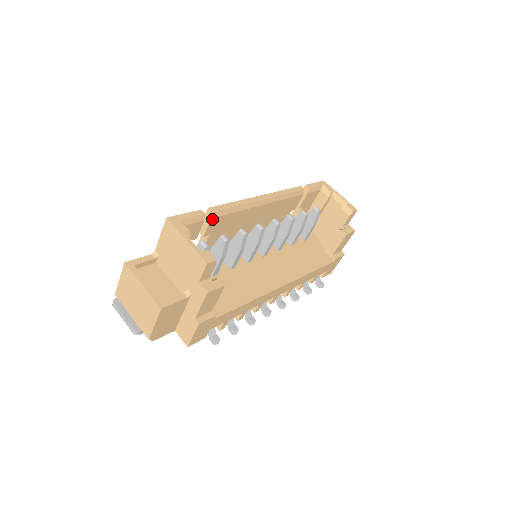
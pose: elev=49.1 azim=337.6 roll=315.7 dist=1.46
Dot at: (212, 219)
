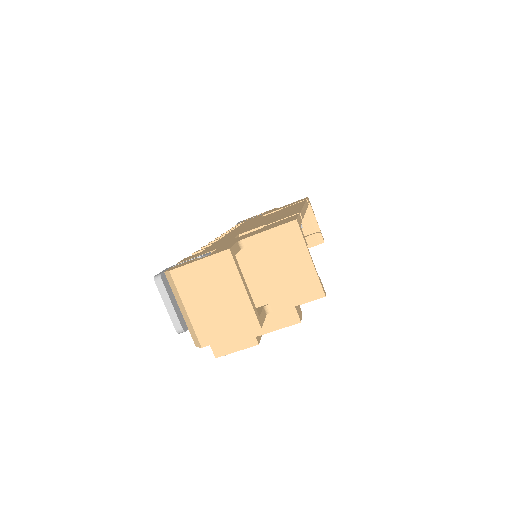
Dot at: occluded
